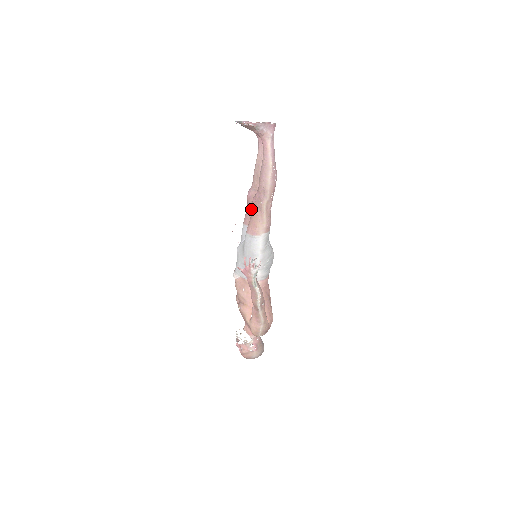
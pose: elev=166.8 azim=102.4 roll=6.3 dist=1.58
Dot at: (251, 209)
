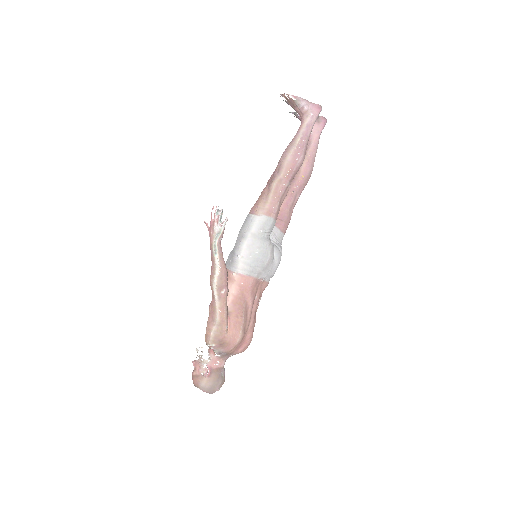
Dot at: occluded
